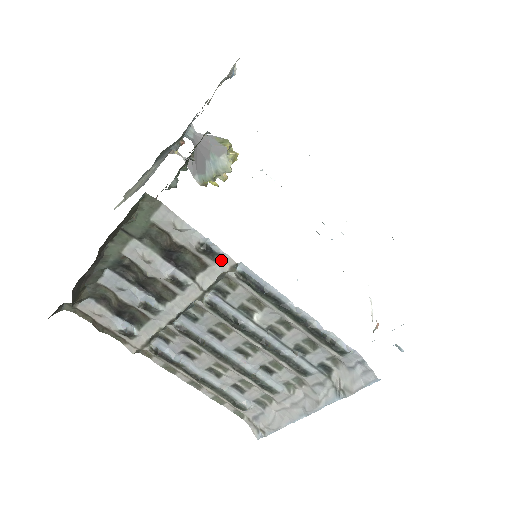
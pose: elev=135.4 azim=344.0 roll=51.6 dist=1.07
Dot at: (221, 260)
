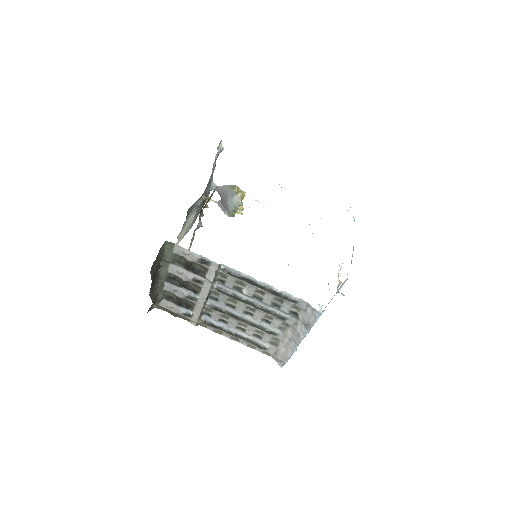
Dot at: (212, 265)
